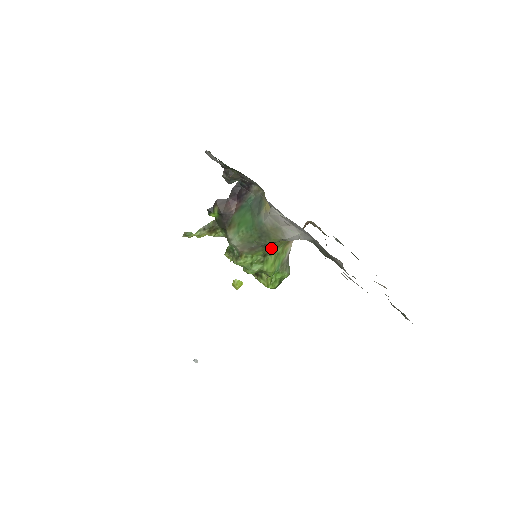
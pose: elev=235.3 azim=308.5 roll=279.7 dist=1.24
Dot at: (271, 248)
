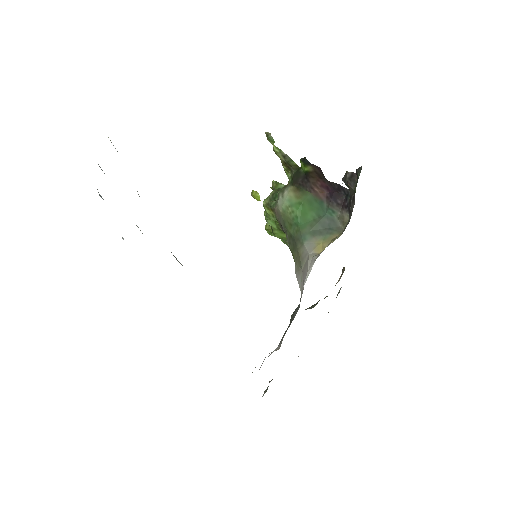
Dot at: occluded
